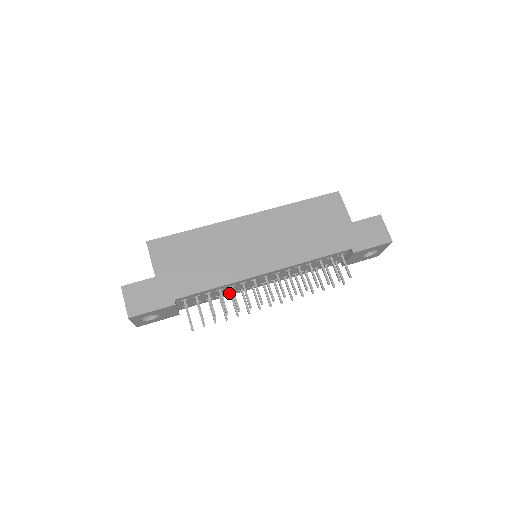
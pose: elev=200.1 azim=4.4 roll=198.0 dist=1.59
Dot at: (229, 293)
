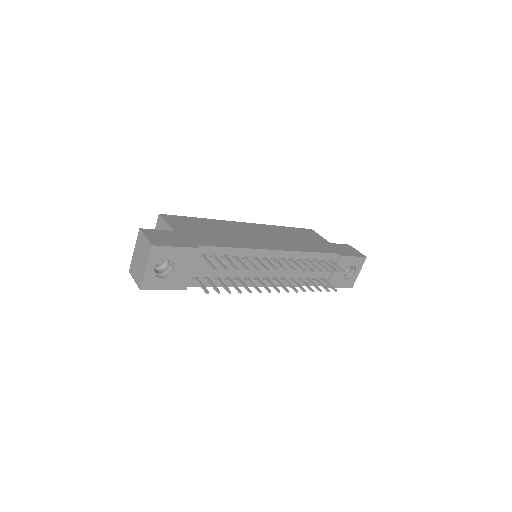
Dot at: (236, 279)
